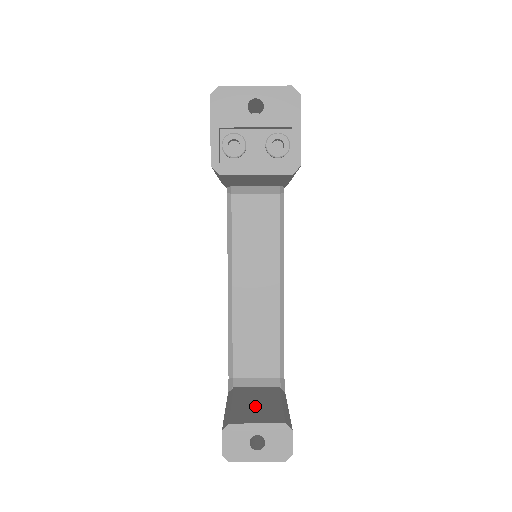
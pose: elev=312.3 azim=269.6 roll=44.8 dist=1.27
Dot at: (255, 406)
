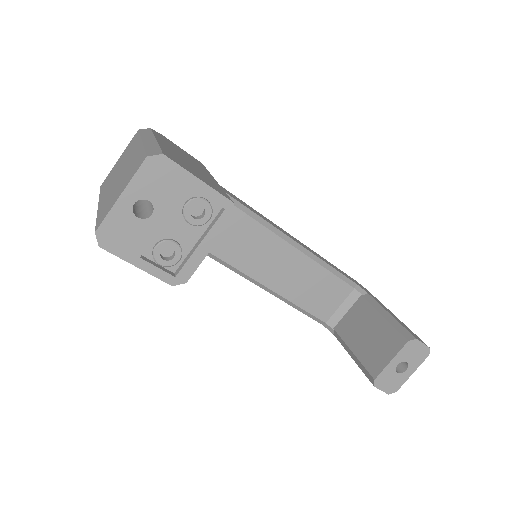
Dot at: (370, 340)
